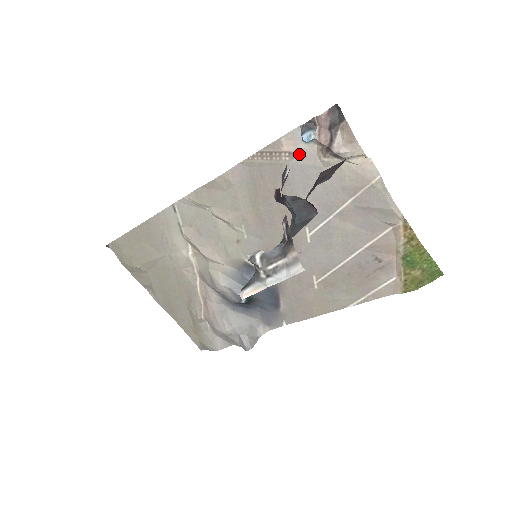
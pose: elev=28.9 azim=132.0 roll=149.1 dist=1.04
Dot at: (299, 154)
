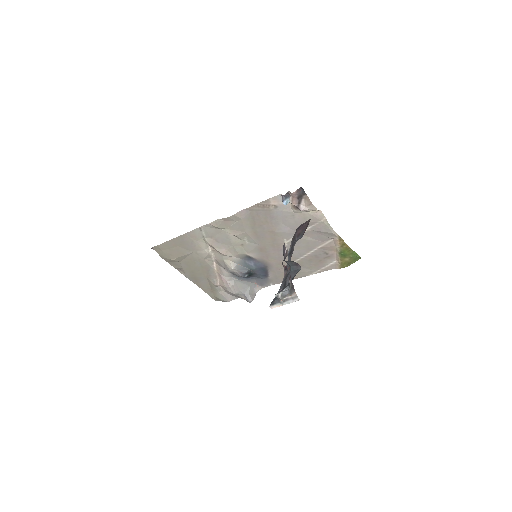
Dot at: (280, 206)
